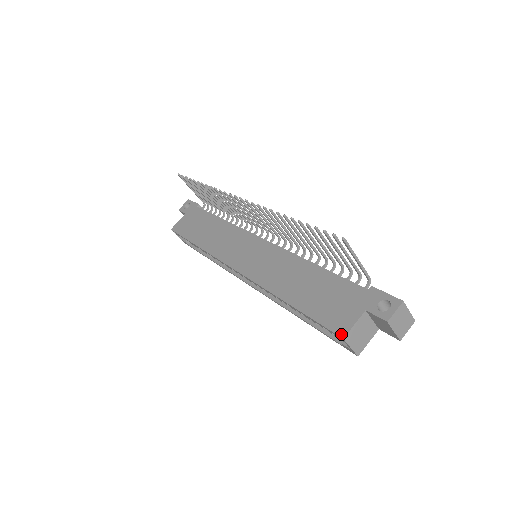
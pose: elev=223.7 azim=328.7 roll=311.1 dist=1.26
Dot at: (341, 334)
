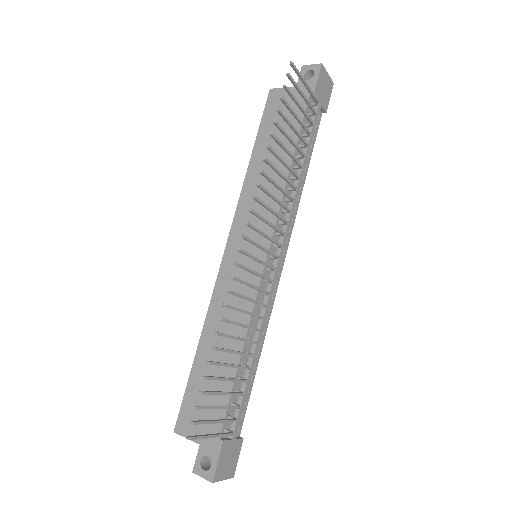
Dot at: (176, 428)
